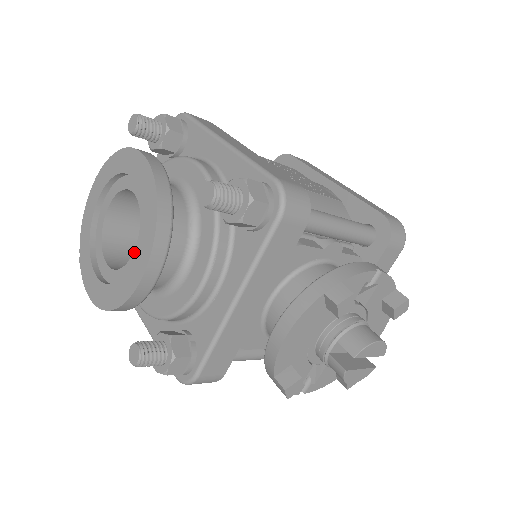
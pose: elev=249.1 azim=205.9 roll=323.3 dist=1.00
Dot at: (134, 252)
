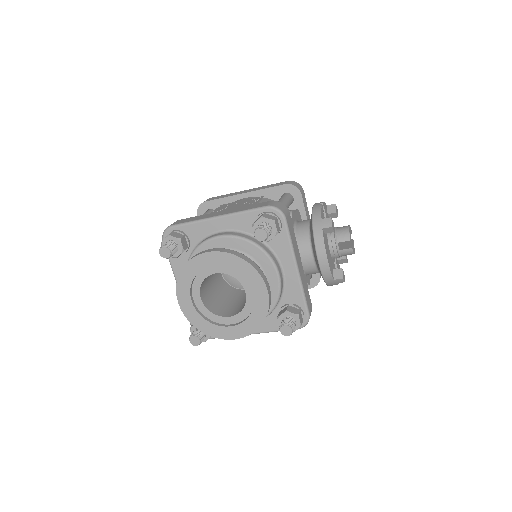
Dot at: (246, 293)
